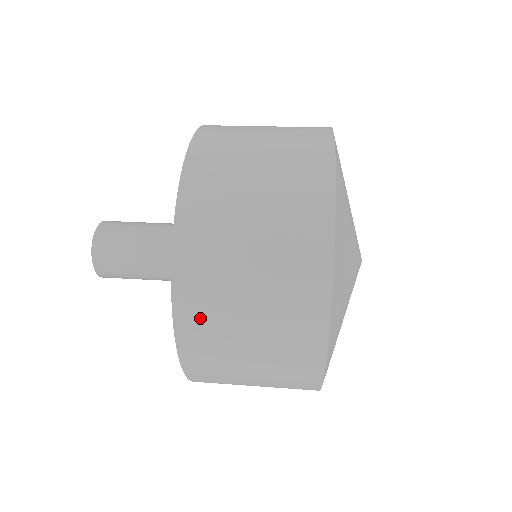
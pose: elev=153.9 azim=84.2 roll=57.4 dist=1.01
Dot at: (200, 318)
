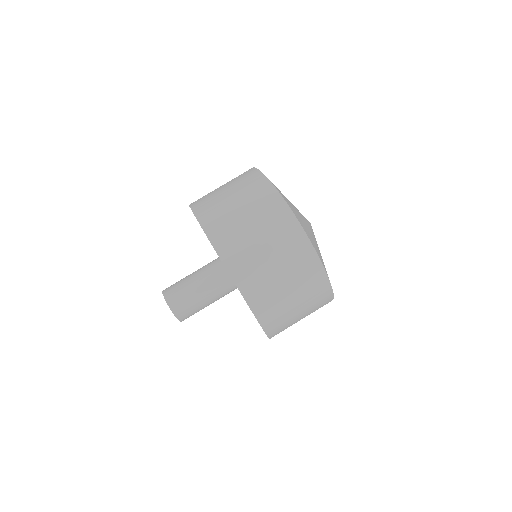
Dot at: occluded
